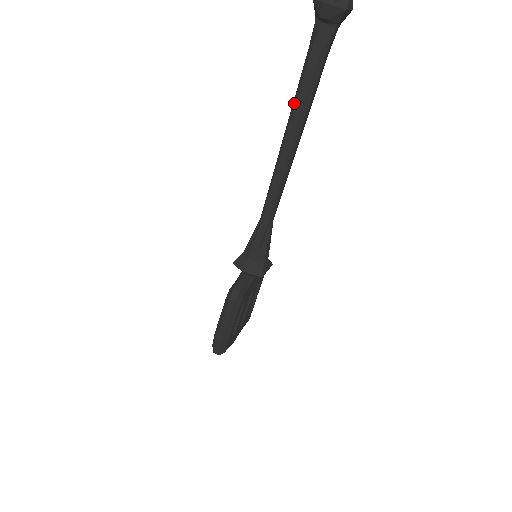
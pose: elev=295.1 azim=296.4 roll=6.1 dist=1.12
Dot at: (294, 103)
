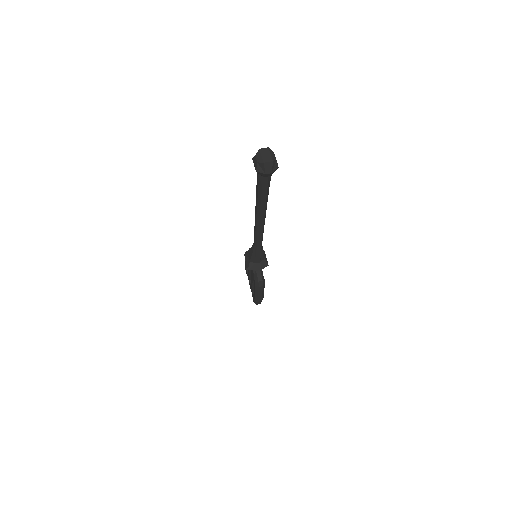
Dot at: (259, 205)
